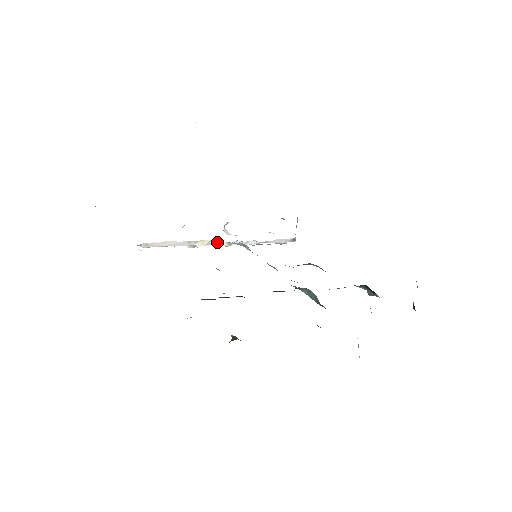
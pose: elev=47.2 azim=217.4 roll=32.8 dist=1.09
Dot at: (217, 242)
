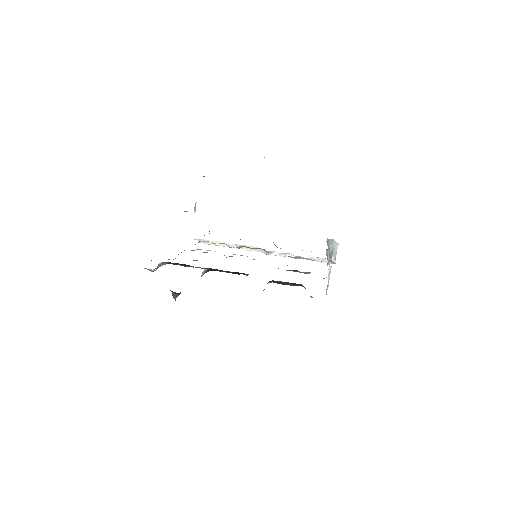
Dot at: (259, 249)
